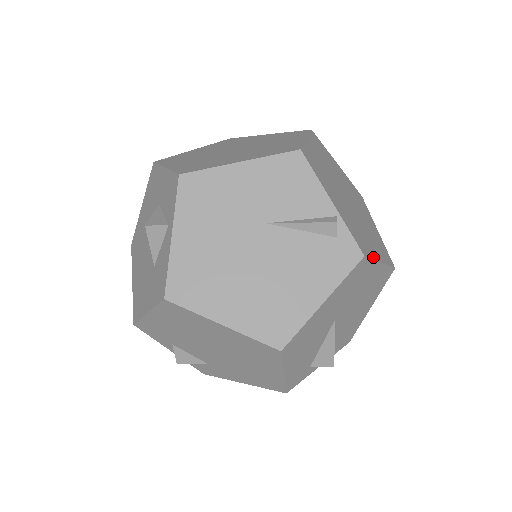
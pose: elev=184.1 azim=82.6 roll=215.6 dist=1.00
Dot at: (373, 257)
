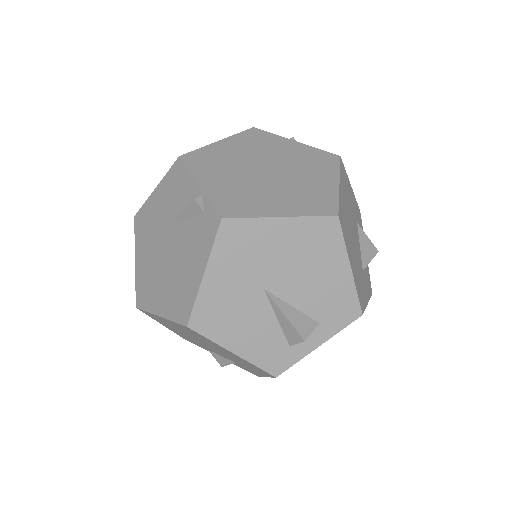
Dot at: (256, 215)
